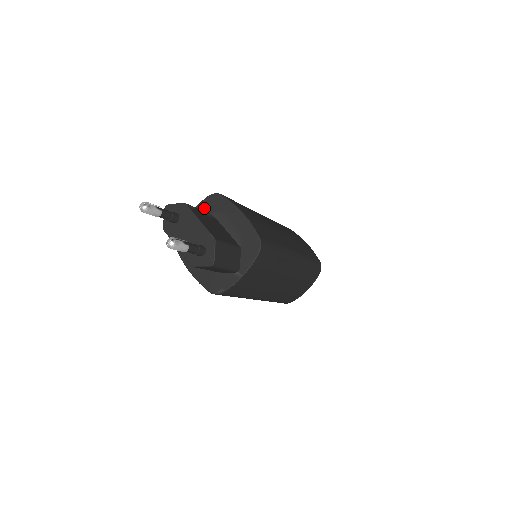
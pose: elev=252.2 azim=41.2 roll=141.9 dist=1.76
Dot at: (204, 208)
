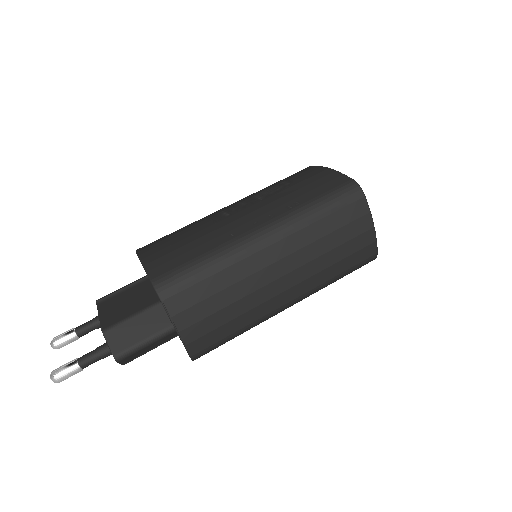
Dot at: occluded
